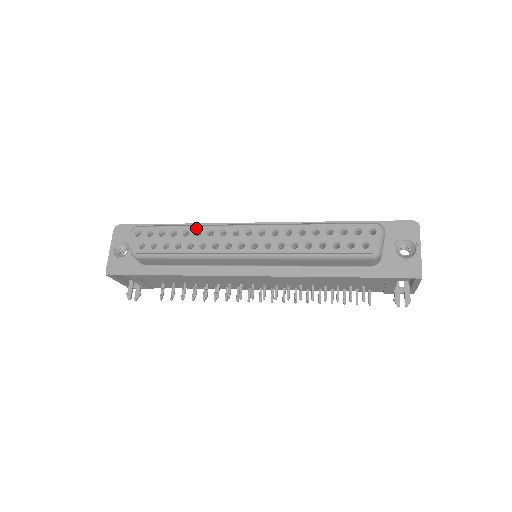
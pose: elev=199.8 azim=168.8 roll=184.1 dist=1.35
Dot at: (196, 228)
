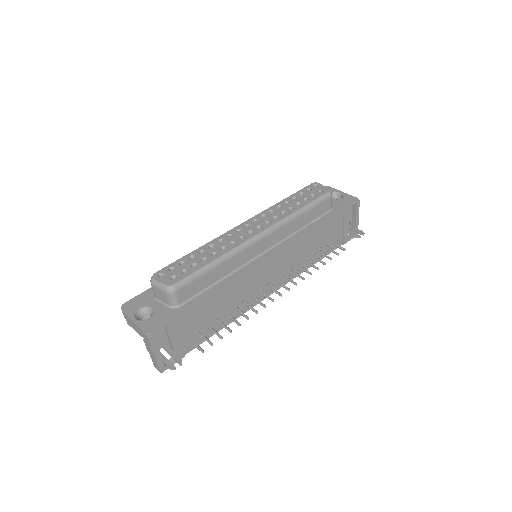
Dot at: (206, 245)
